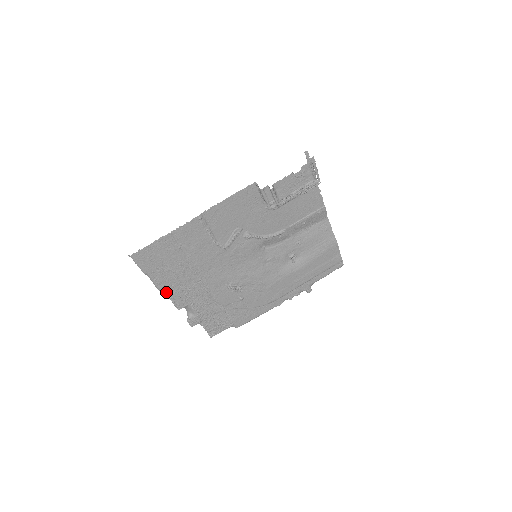
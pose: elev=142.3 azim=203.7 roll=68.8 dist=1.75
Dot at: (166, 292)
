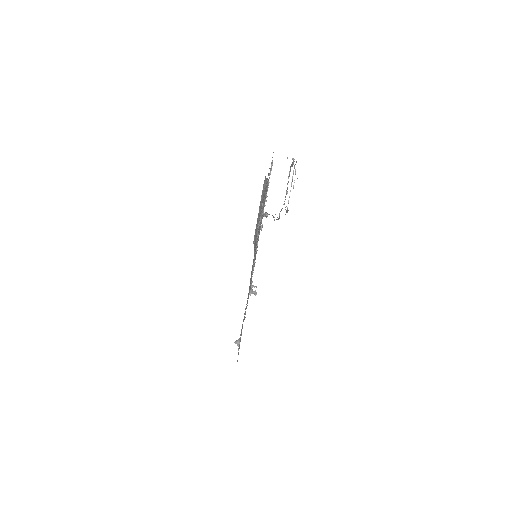
Dot at: occluded
